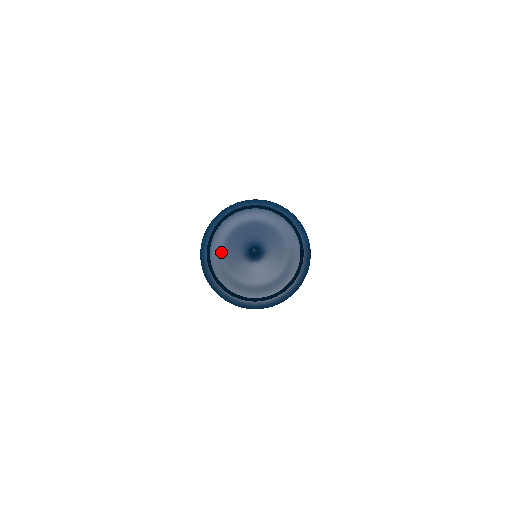
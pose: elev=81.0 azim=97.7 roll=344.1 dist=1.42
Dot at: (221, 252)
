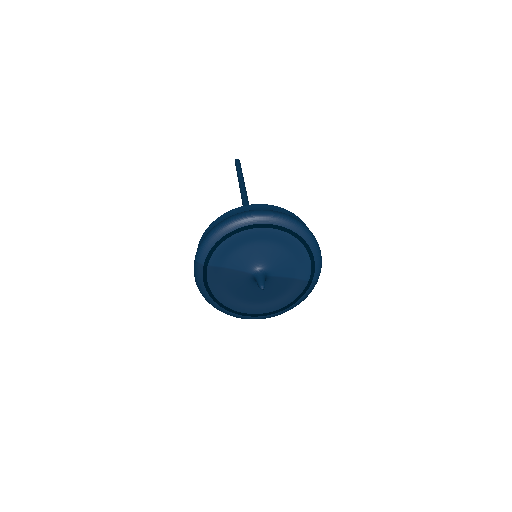
Dot at: (222, 262)
